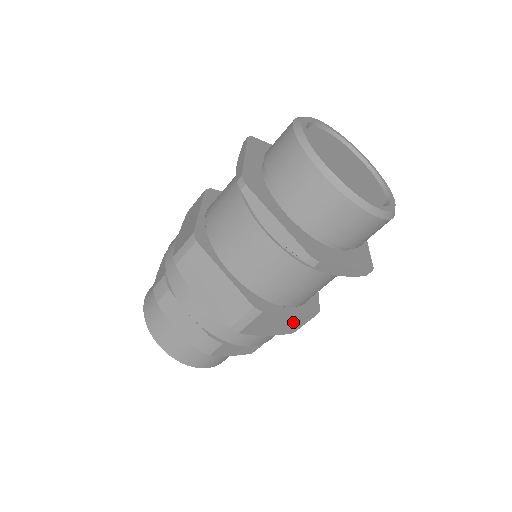
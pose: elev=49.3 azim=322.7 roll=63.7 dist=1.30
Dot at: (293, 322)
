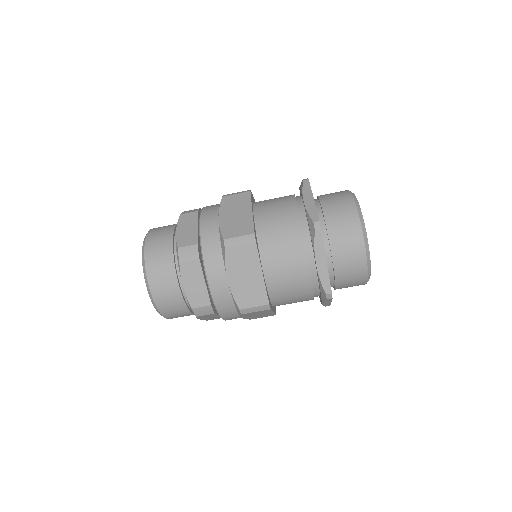
Dot at: (253, 290)
